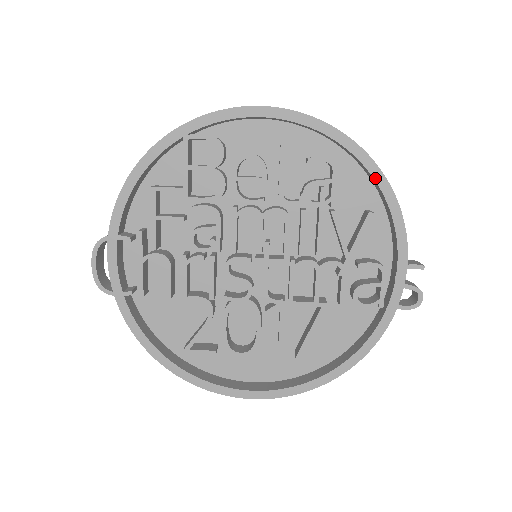
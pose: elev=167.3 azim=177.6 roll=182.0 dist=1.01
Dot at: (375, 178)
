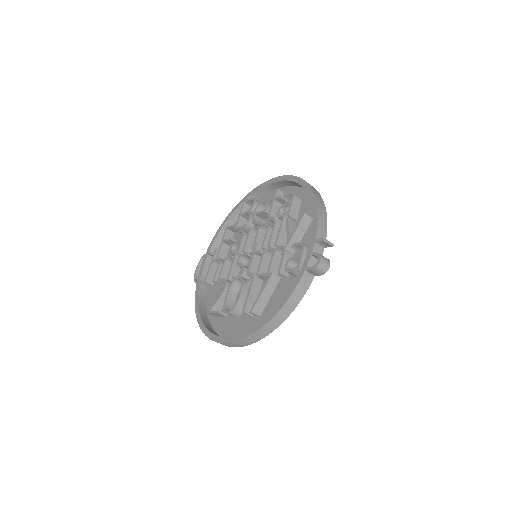
Dot at: (309, 195)
